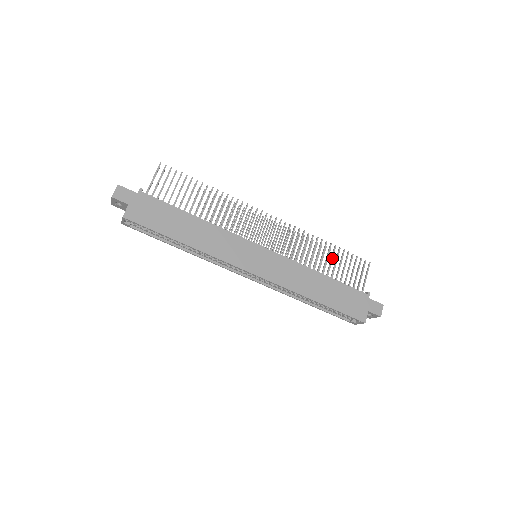
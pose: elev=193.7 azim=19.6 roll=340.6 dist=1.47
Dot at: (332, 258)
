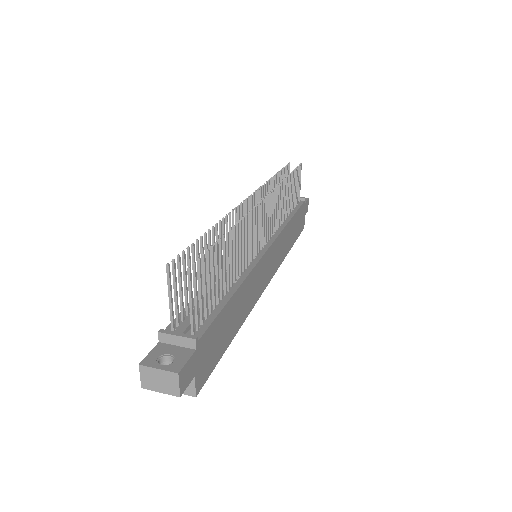
Dot at: (290, 191)
